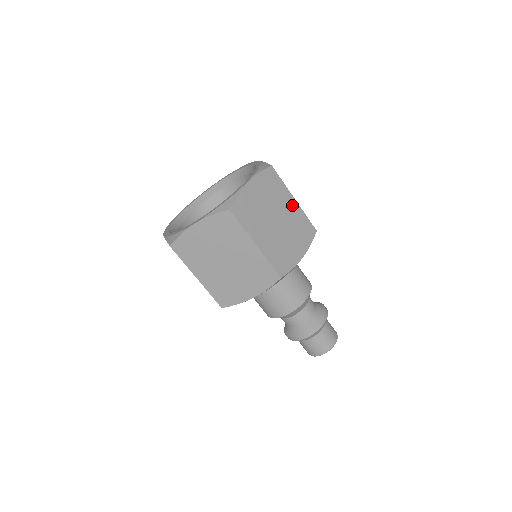
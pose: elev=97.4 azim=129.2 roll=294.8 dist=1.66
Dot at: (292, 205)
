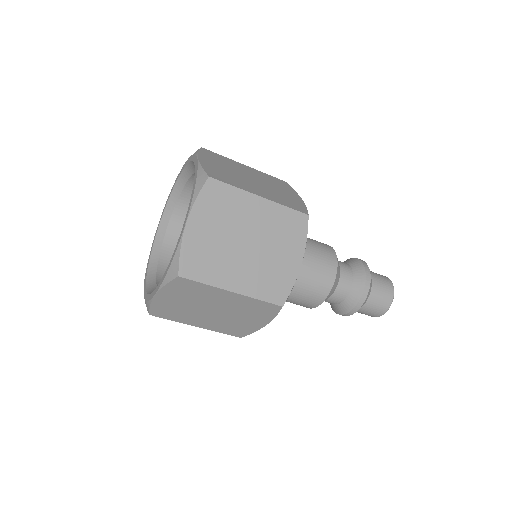
Dot at: (260, 207)
